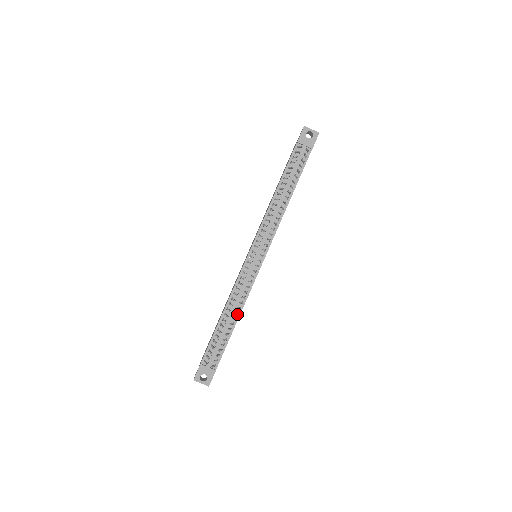
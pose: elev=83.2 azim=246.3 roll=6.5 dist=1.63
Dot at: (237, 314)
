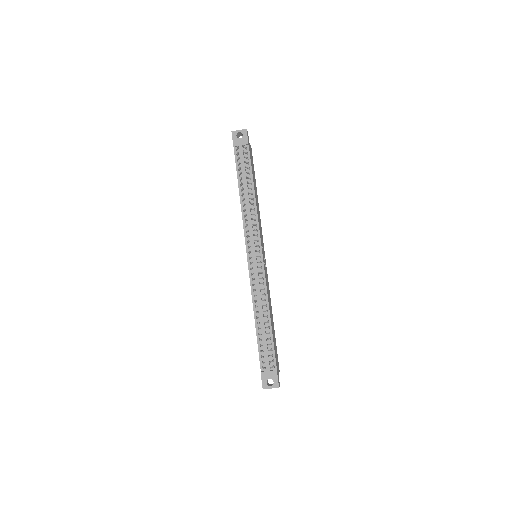
Dot at: (267, 312)
